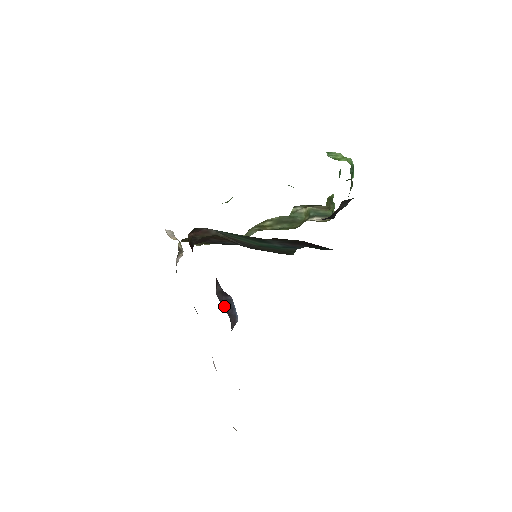
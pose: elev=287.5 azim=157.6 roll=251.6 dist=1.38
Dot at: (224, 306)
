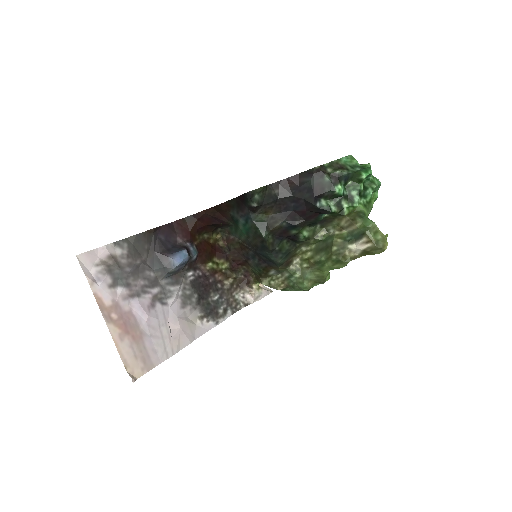
Dot at: (172, 248)
